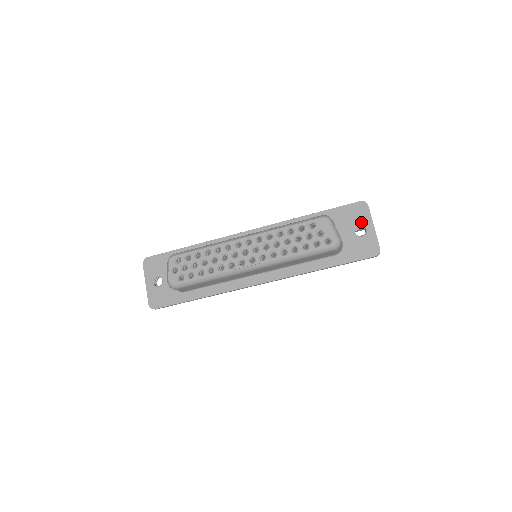
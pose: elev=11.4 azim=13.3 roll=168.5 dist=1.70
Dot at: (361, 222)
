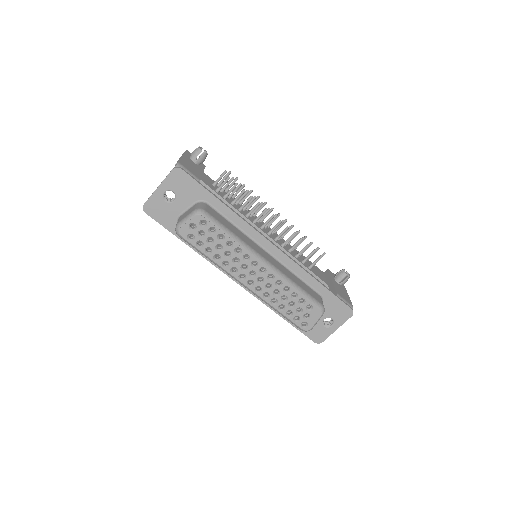
Dot at: (335, 320)
